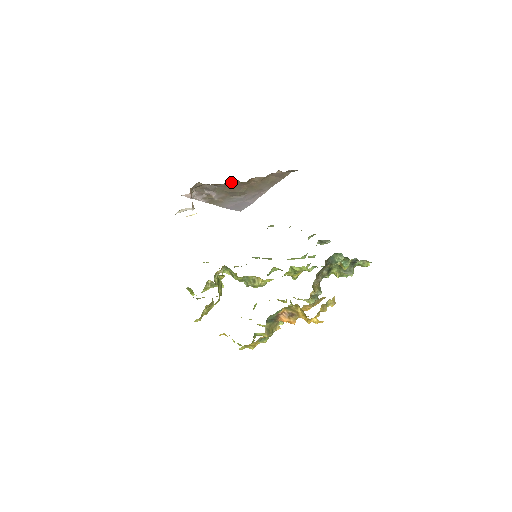
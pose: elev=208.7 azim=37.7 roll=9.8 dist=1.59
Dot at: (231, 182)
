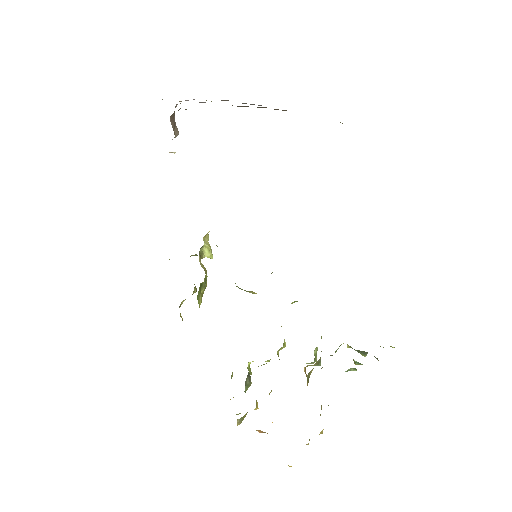
Dot at: occluded
